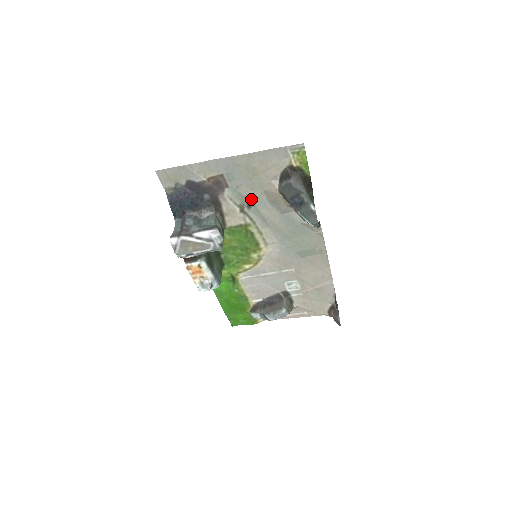
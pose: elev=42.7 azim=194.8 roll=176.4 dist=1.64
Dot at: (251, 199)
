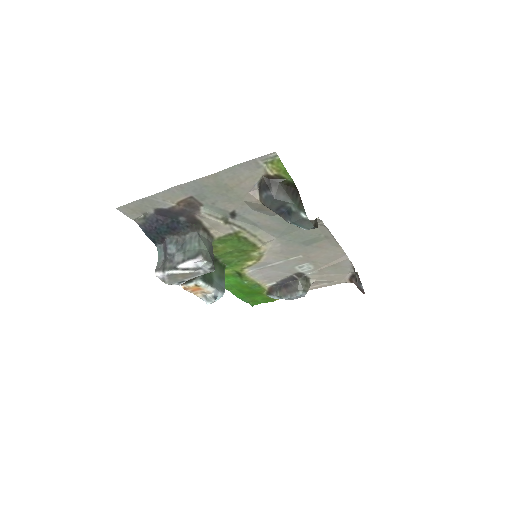
Dot at: (233, 211)
